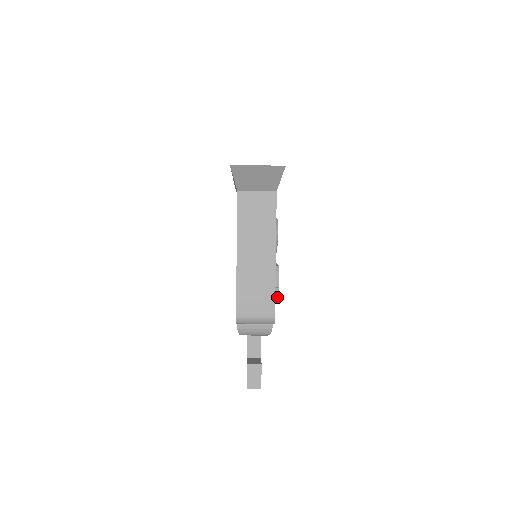
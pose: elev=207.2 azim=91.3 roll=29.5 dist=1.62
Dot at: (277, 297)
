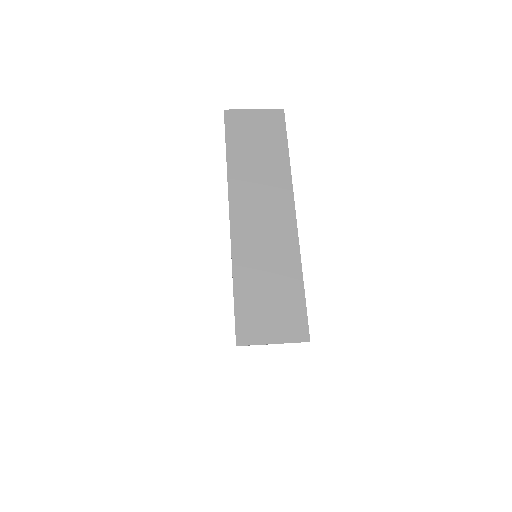
Dot at: occluded
